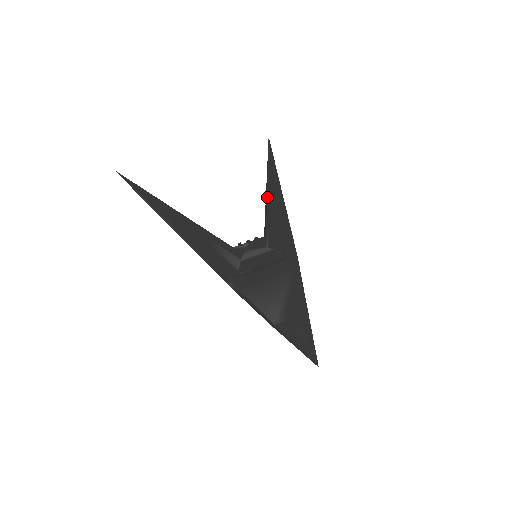
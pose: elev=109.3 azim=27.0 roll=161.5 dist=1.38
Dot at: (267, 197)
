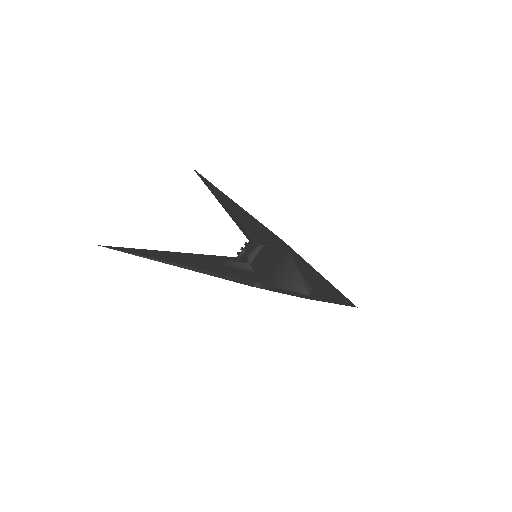
Dot at: (229, 211)
